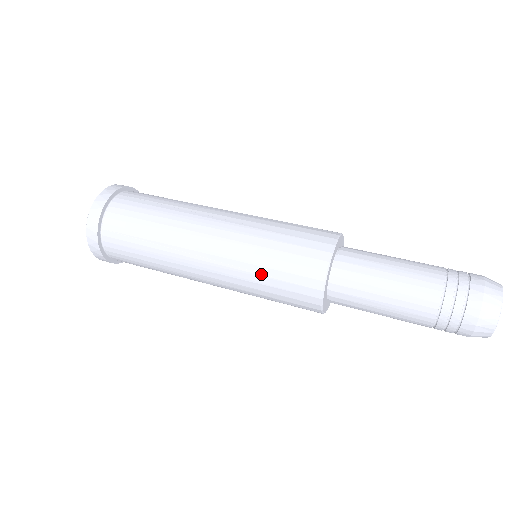
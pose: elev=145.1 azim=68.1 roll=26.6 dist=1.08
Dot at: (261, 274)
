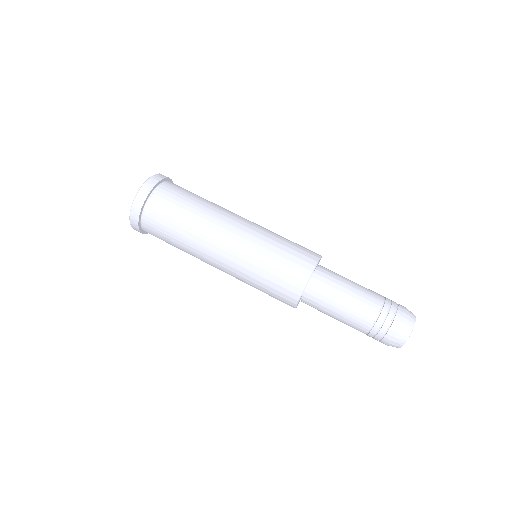
Dot at: occluded
